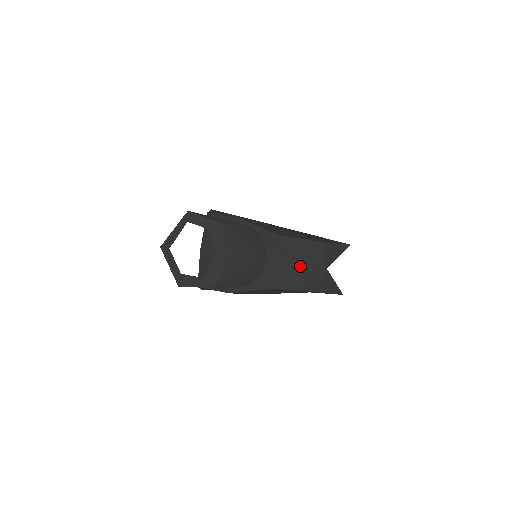
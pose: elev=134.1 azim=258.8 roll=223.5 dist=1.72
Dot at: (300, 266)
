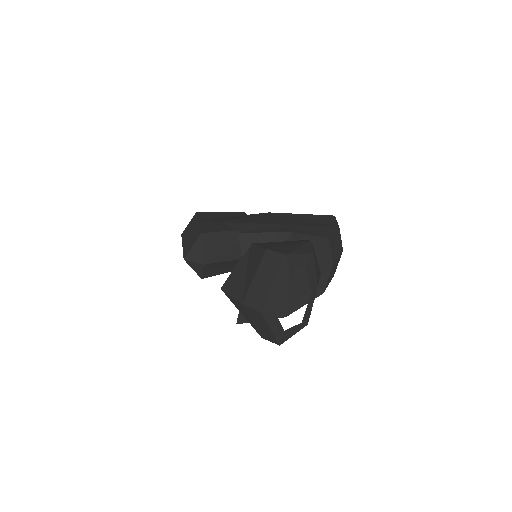
Dot at: (336, 260)
